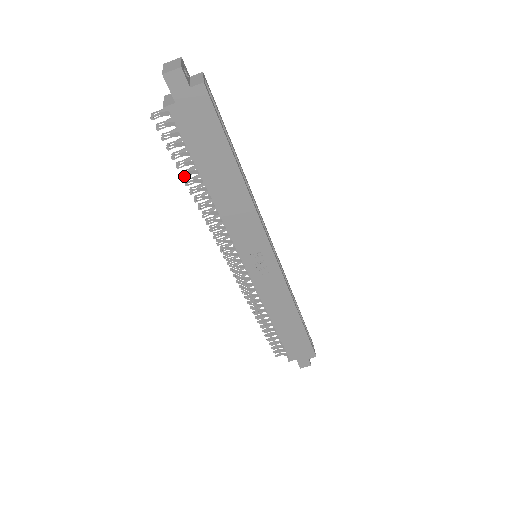
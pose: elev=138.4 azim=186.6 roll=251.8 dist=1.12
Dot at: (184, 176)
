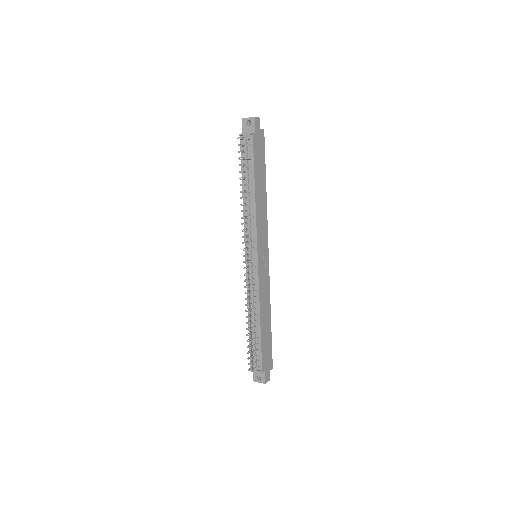
Dot at: (244, 179)
